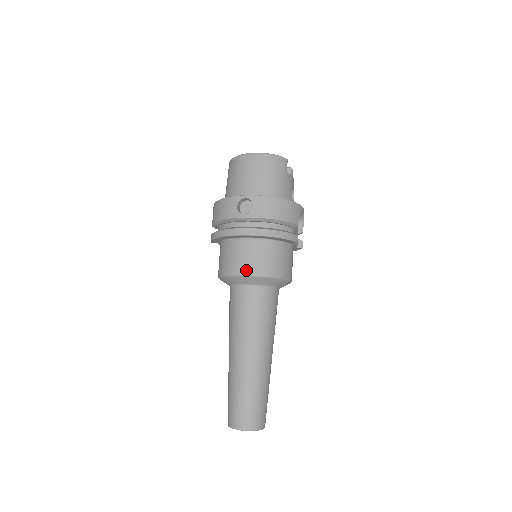
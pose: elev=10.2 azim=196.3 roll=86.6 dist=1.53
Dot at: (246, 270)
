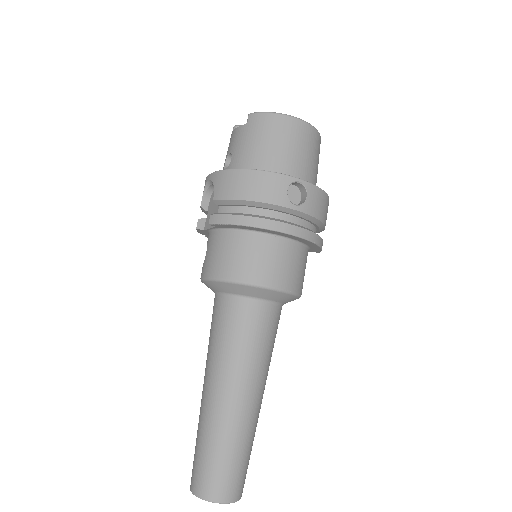
Dot at: (279, 283)
